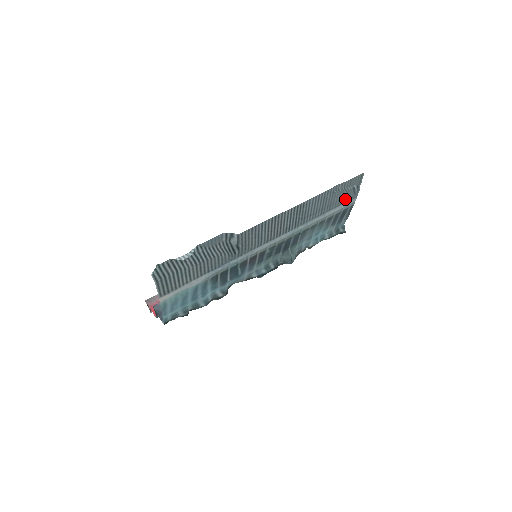
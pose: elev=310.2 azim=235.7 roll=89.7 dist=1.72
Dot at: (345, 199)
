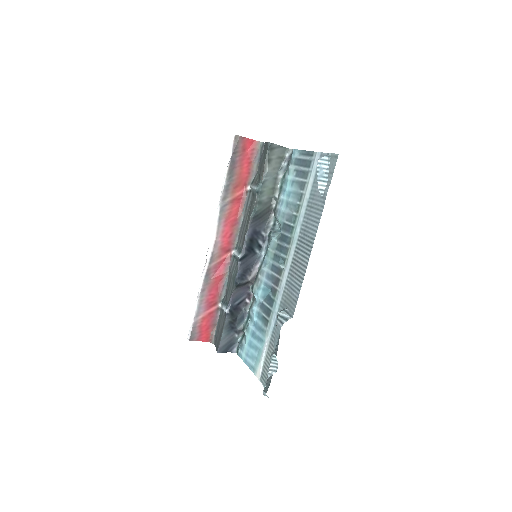
Dot at: occluded
